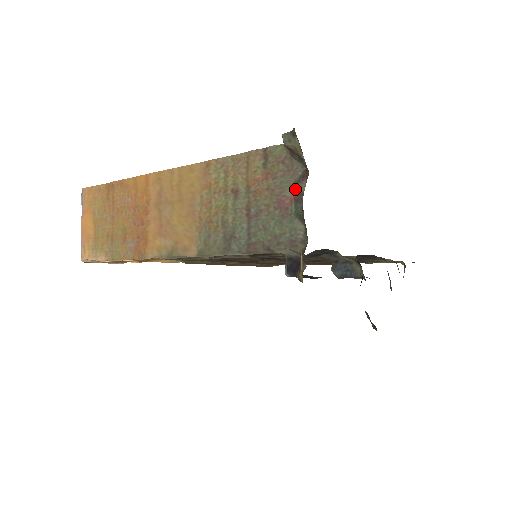
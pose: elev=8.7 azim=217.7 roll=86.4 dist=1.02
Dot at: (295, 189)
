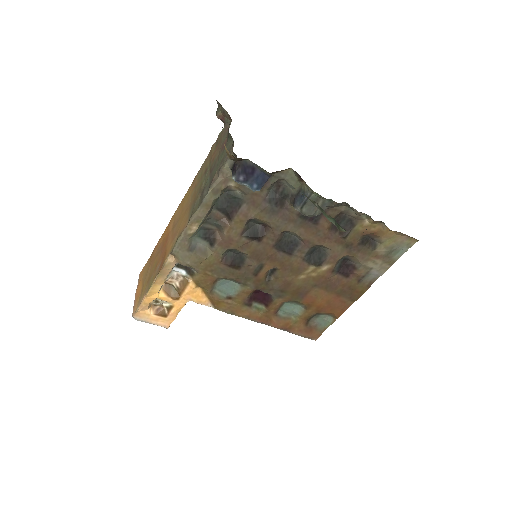
Dot at: (227, 132)
